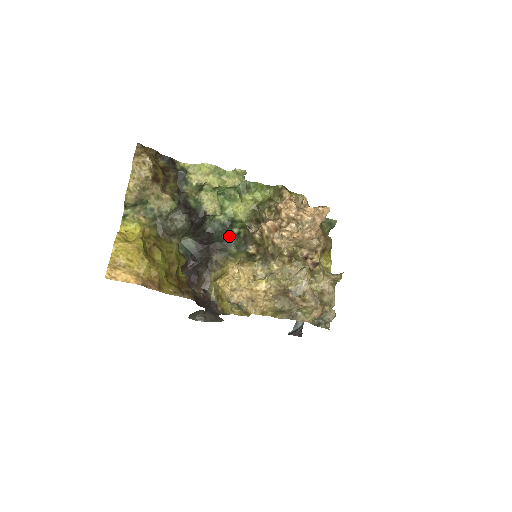
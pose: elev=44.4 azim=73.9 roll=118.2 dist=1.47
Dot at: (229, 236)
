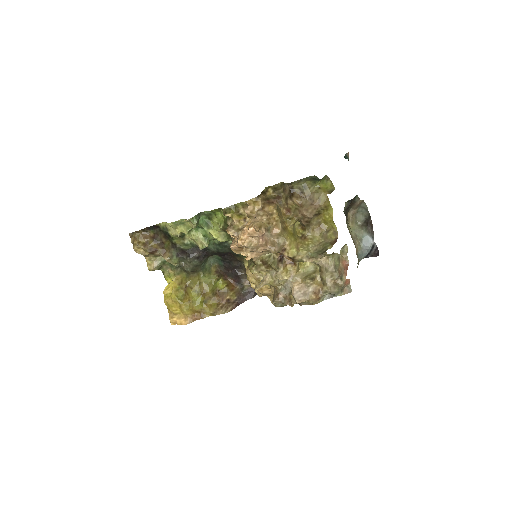
Dot at: occluded
